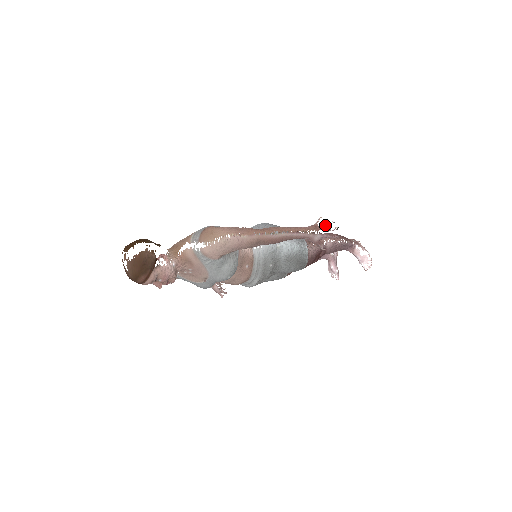
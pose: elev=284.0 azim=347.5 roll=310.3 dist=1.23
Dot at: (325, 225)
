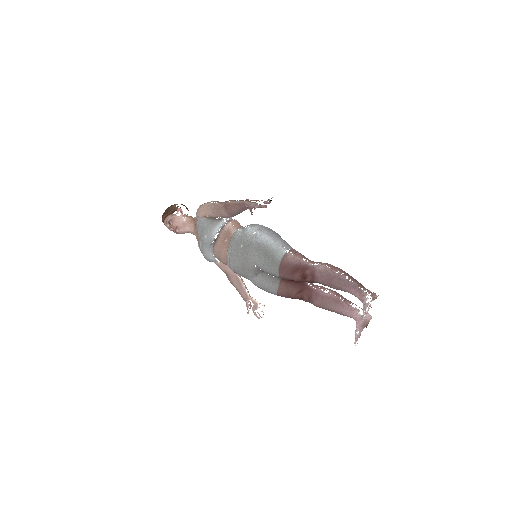
Dot at: occluded
